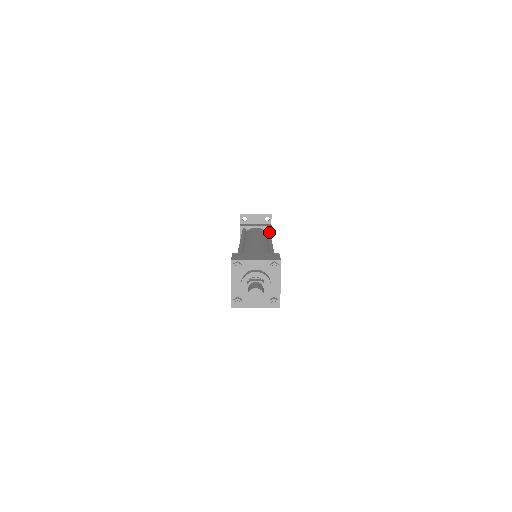
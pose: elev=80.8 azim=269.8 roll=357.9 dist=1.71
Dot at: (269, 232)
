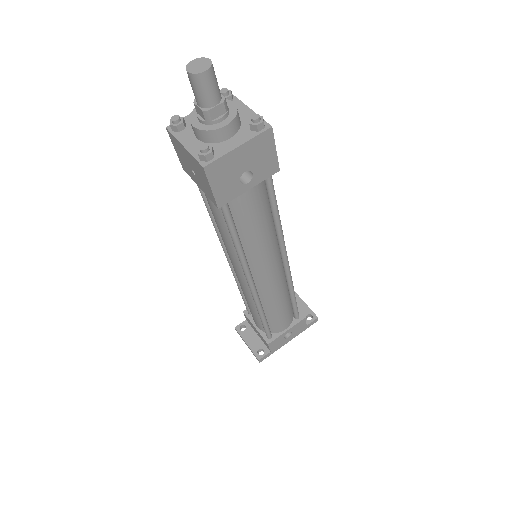
Dot at: occluded
